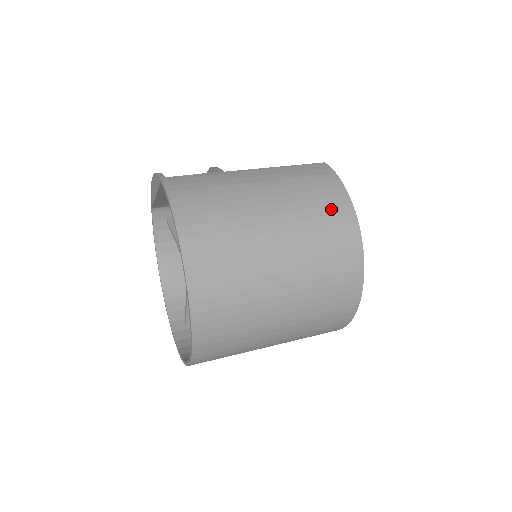
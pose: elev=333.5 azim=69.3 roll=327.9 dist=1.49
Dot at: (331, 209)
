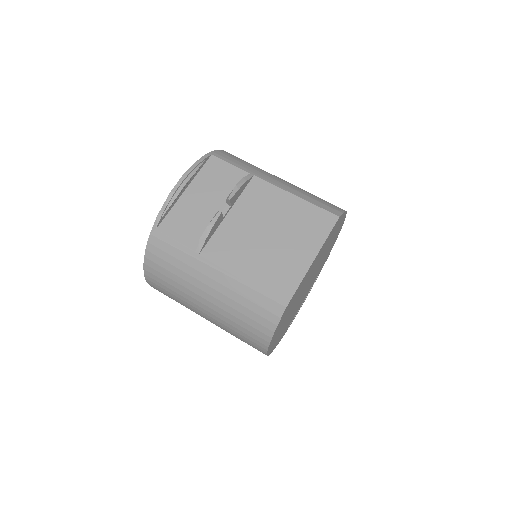
Dot at: (249, 337)
